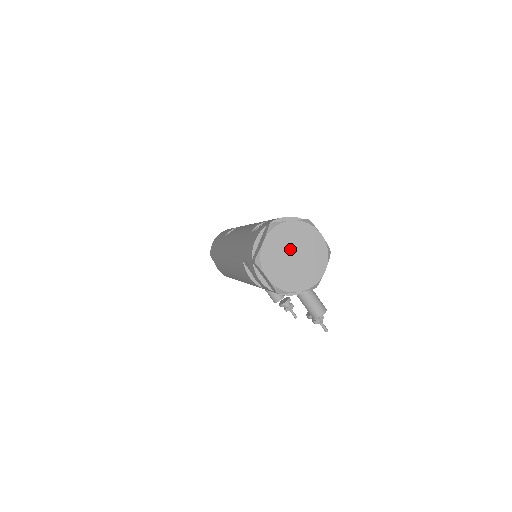
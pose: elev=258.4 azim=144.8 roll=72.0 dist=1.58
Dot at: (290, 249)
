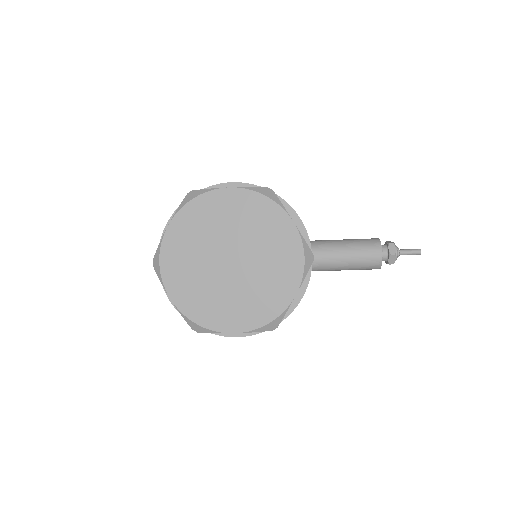
Dot at: (213, 261)
